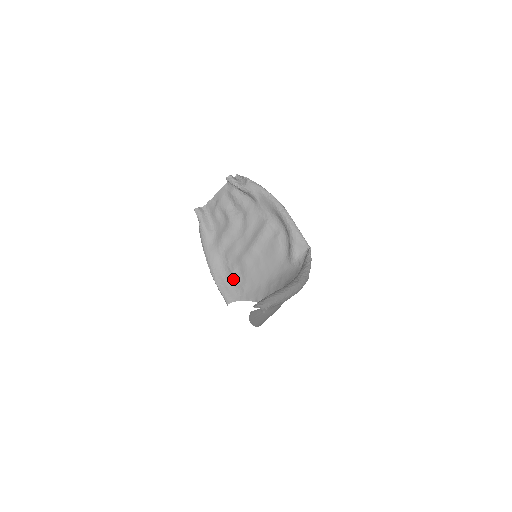
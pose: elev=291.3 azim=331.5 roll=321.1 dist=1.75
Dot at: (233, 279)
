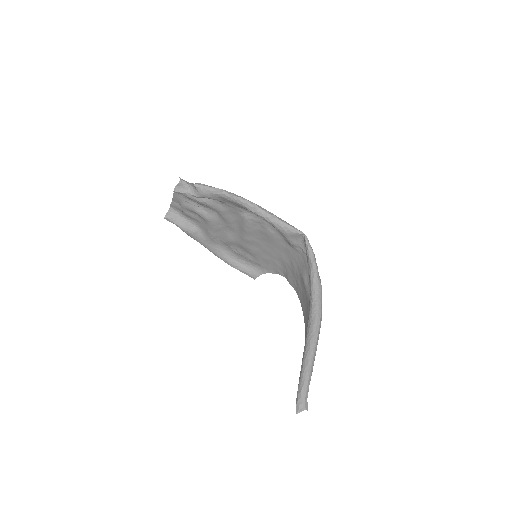
Dot at: (245, 259)
